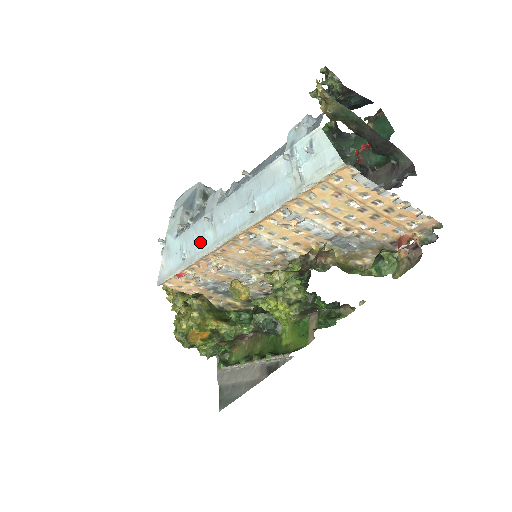
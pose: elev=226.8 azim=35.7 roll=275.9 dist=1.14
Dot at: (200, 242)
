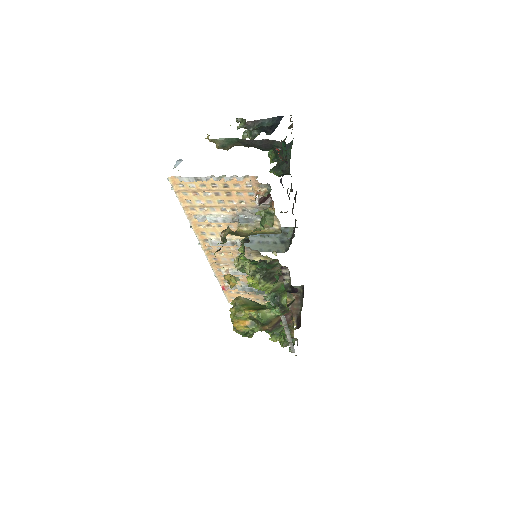
Dot at: occluded
